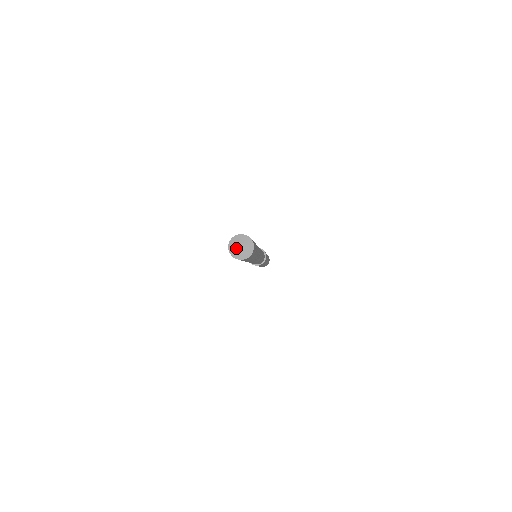
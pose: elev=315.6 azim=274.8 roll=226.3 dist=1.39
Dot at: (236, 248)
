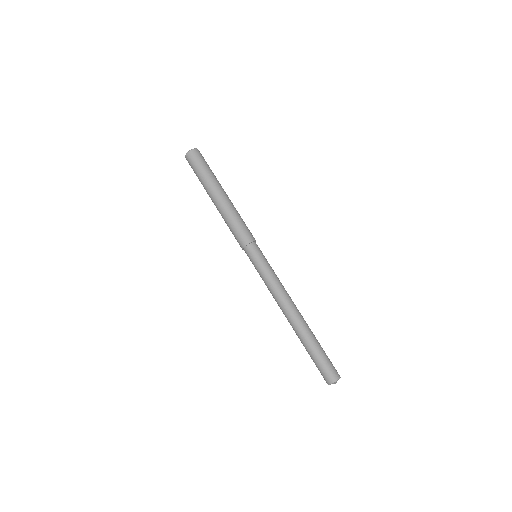
Dot at: occluded
